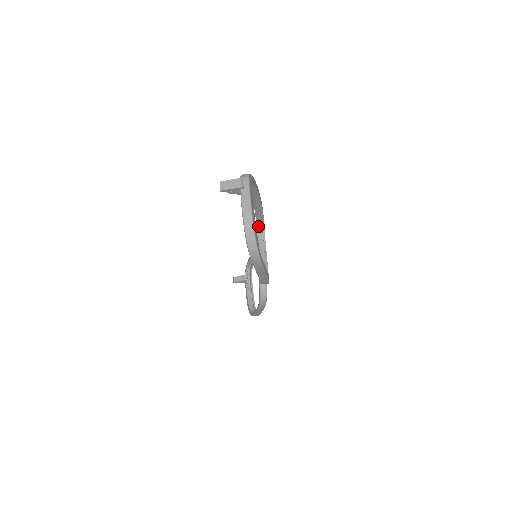
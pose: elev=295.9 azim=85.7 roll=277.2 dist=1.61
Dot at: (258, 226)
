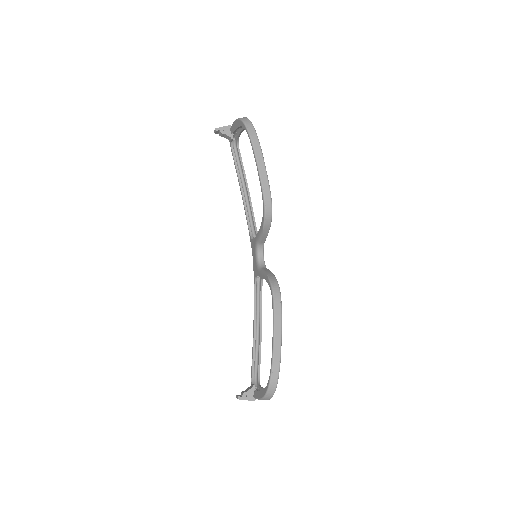
Dot at: occluded
